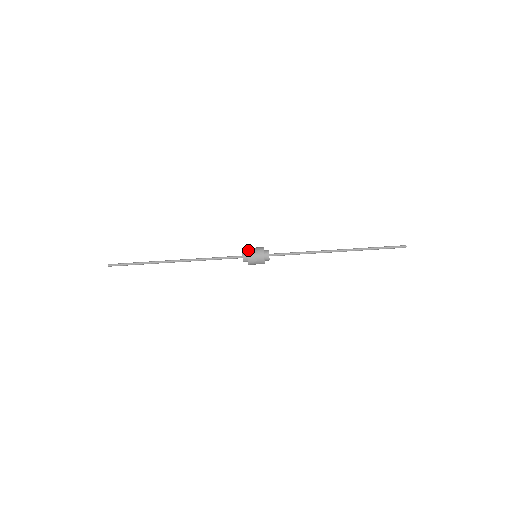
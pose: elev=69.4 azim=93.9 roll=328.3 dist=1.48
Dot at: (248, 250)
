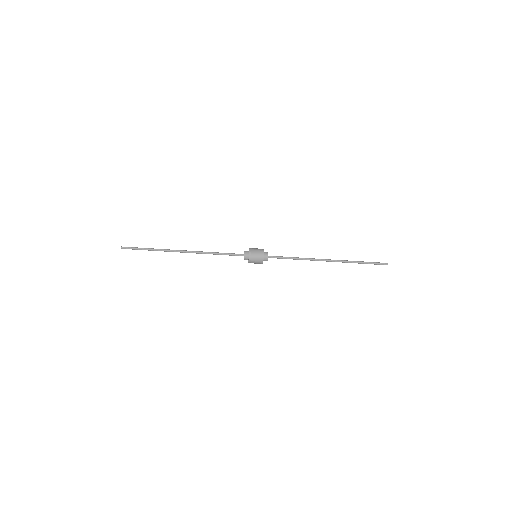
Dot at: (249, 258)
